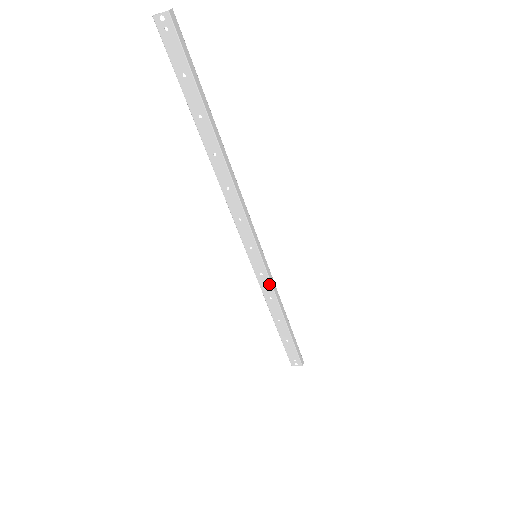
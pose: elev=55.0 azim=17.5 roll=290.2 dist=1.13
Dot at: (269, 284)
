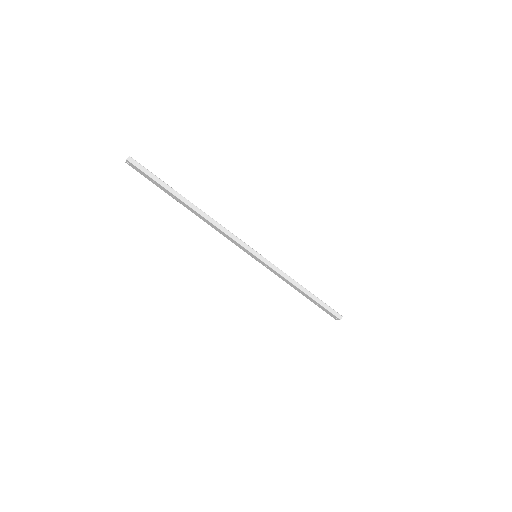
Dot at: (274, 271)
